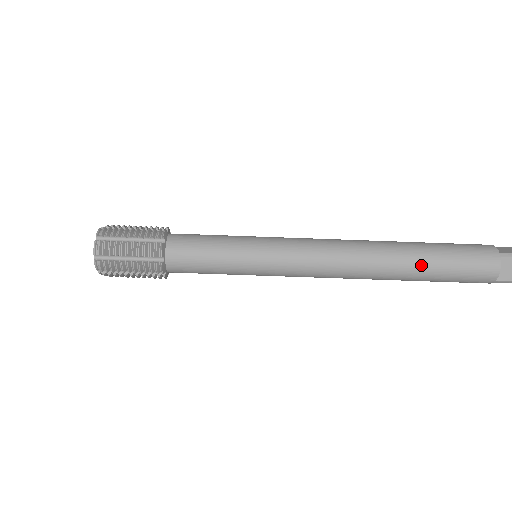
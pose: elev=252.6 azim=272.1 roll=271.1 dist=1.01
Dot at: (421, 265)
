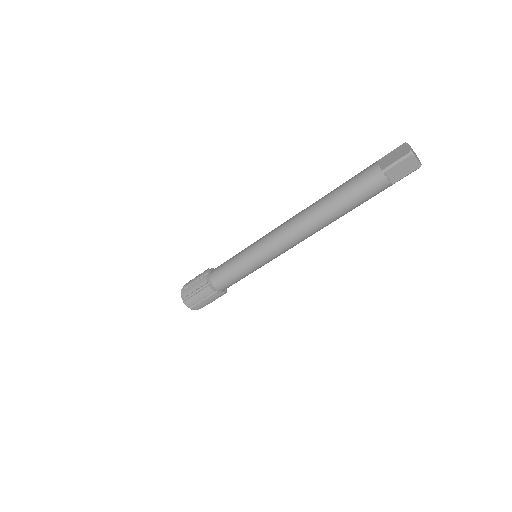
Dot at: (339, 210)
